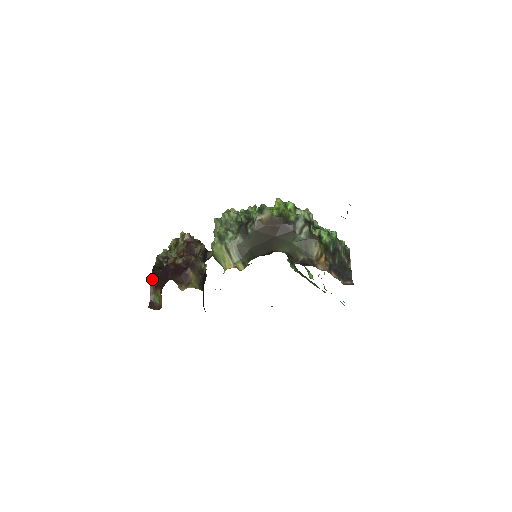
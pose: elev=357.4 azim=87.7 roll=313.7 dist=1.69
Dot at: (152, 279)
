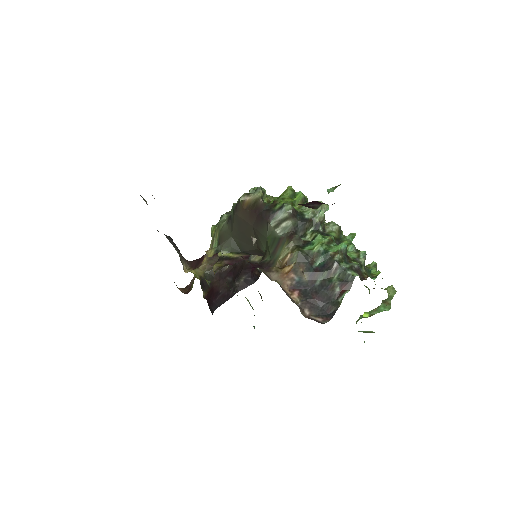
Dot at: occluded
